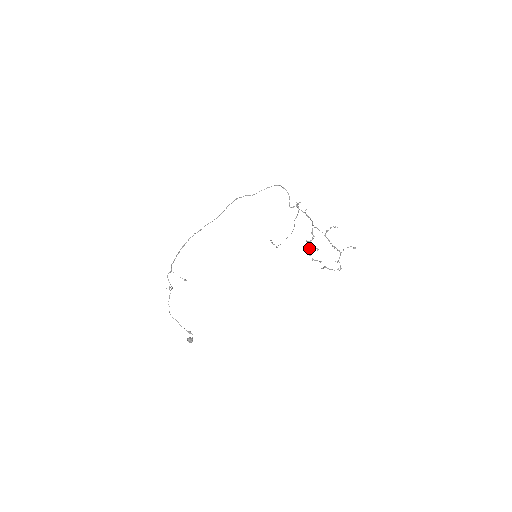
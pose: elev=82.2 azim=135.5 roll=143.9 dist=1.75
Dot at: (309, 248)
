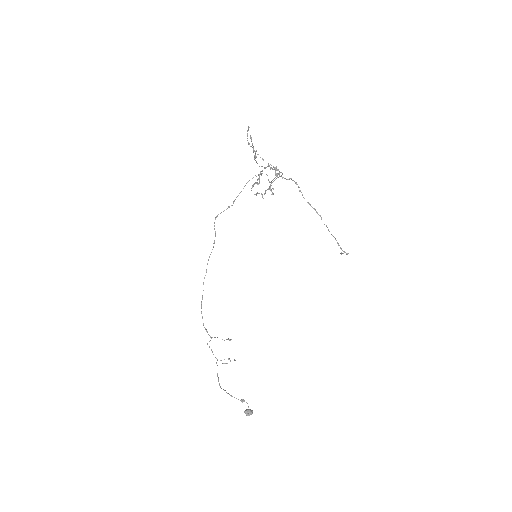
Dot at: (252, 187)
